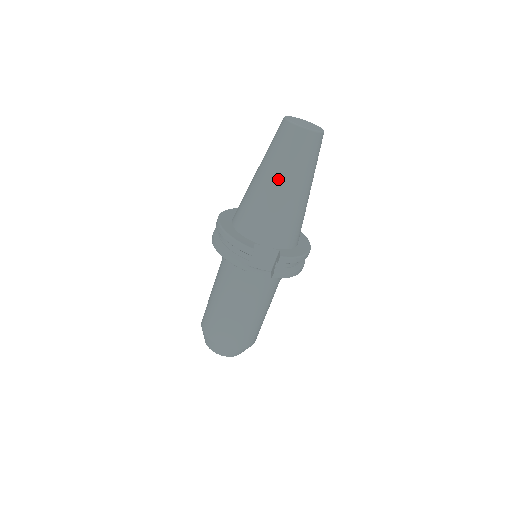
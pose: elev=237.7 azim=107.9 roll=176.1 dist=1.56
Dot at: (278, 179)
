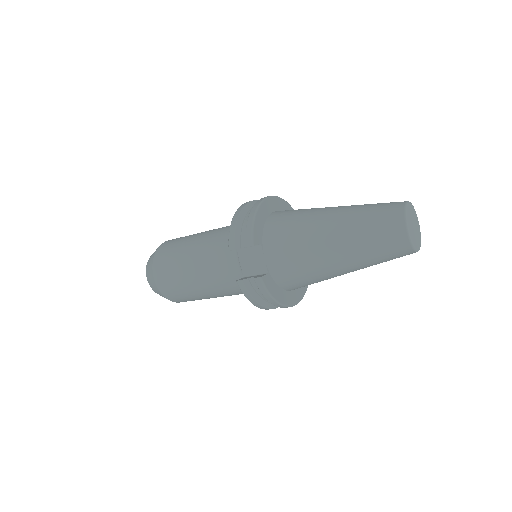
Dot at: (338, 230)
